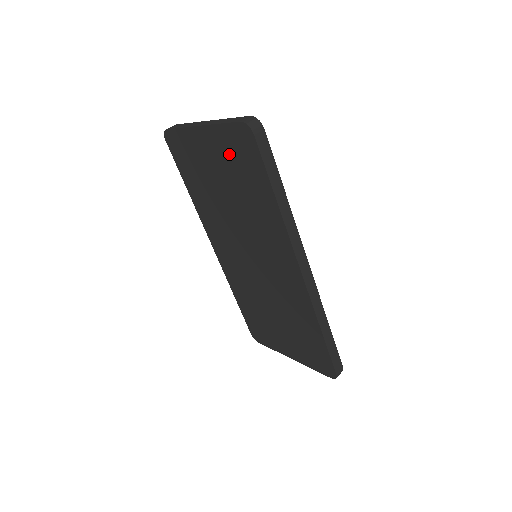
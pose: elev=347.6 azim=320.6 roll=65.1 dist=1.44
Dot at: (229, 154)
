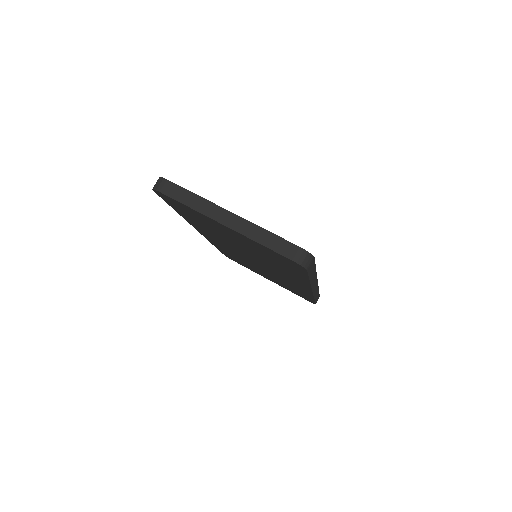
Dot at: (261, 250)
